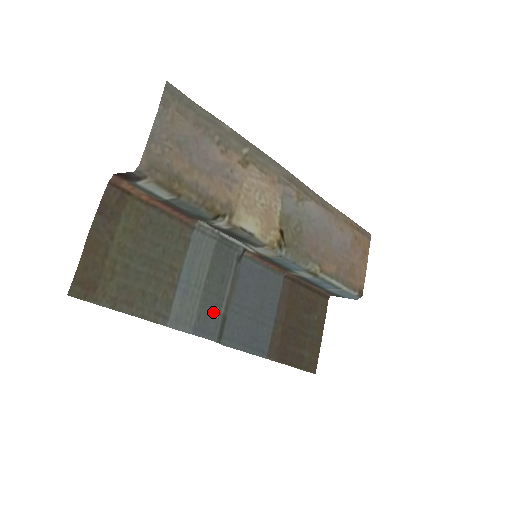
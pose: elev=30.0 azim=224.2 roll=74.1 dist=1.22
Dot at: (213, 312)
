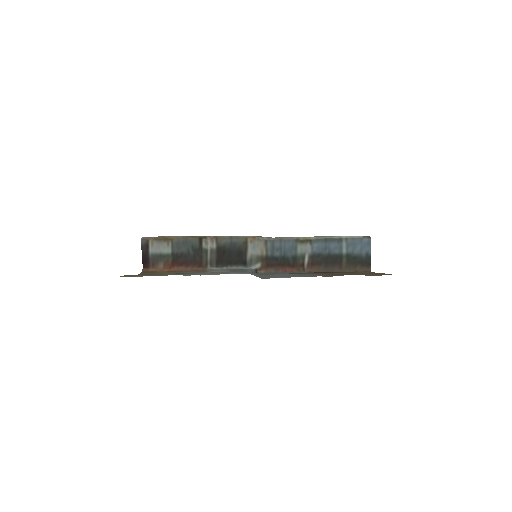
Dot at: occluded
